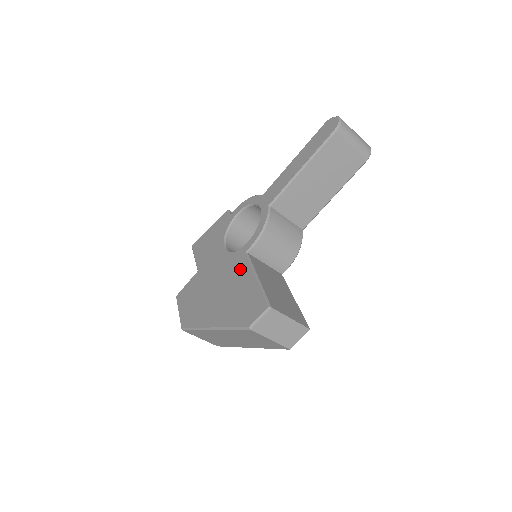
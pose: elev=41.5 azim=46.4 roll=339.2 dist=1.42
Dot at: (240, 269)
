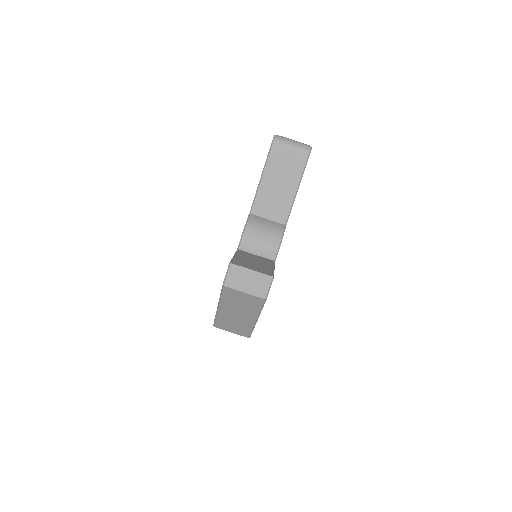
Dot at: occluded
